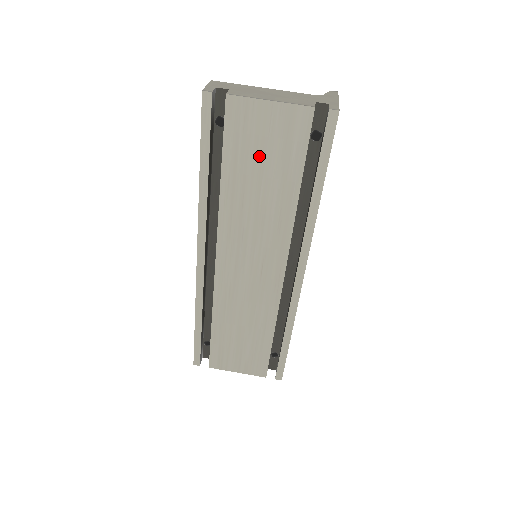
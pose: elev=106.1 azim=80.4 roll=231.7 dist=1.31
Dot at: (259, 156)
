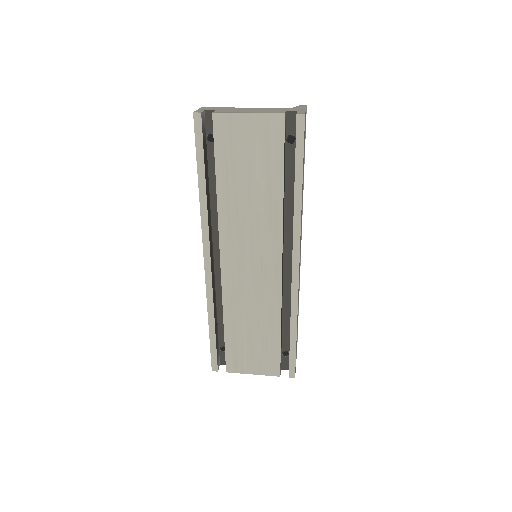
Dot at: (245, 161)
